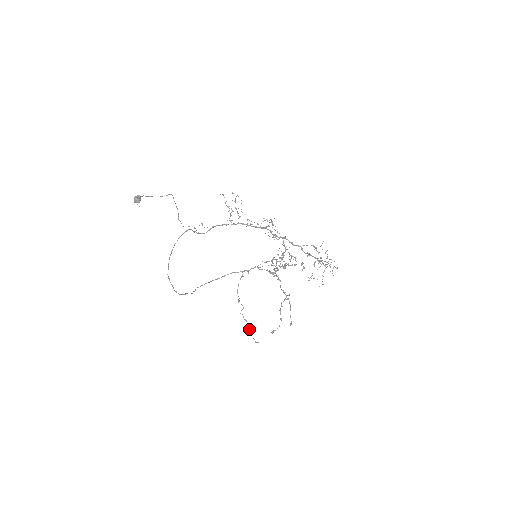
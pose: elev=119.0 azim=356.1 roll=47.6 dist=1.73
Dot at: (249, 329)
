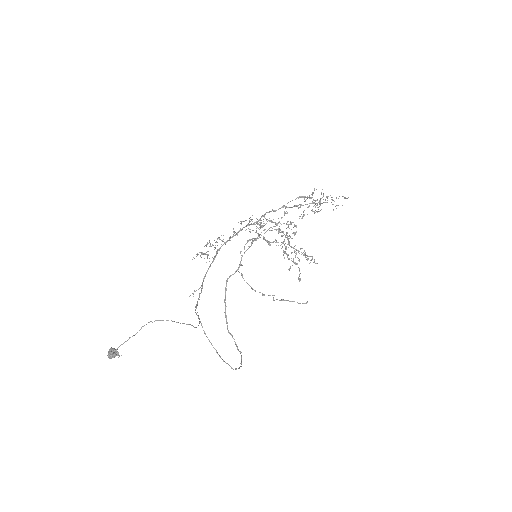
Dot at: occluded
